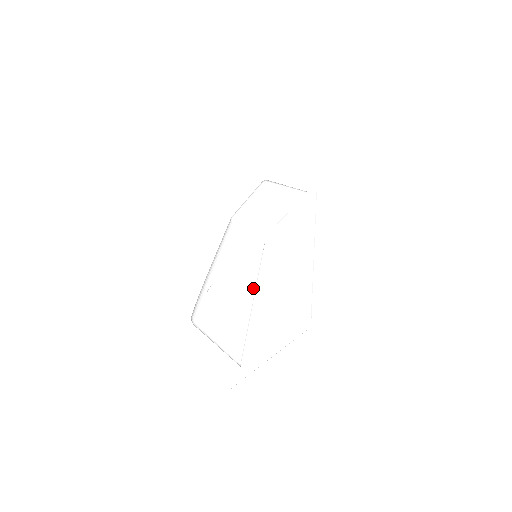
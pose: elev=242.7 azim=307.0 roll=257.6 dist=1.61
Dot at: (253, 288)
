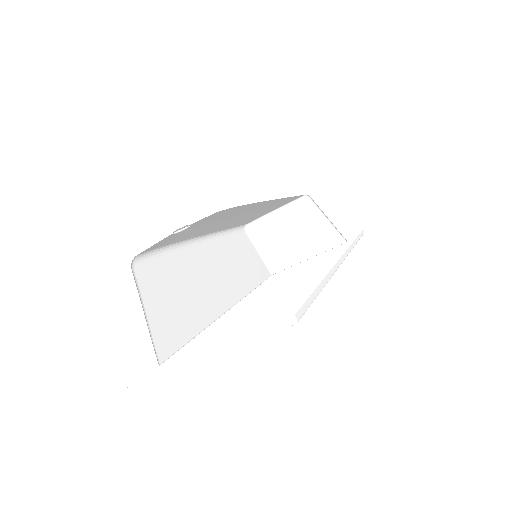
Dot at: (229, 304)
